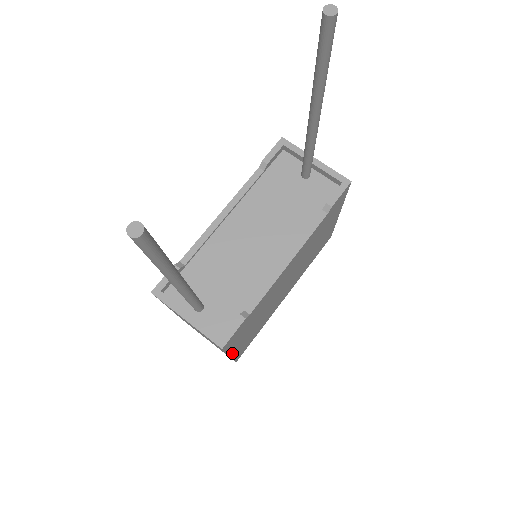
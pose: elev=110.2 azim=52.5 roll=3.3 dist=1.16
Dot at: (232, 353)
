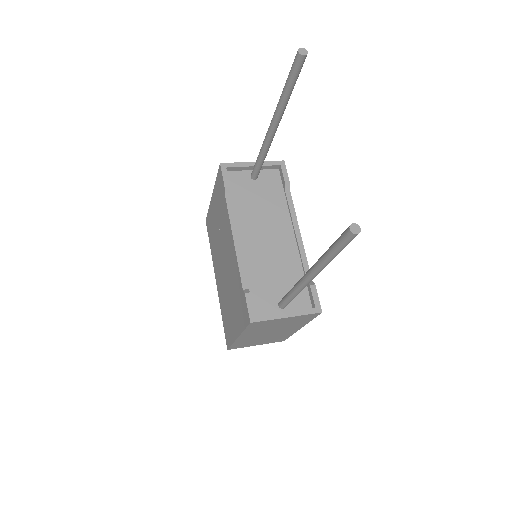
Dot at: occluded
